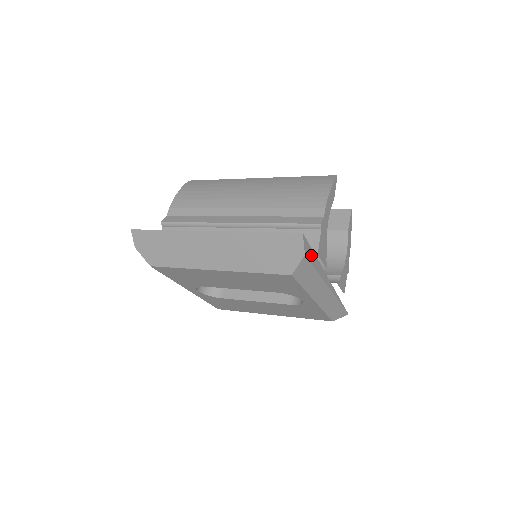
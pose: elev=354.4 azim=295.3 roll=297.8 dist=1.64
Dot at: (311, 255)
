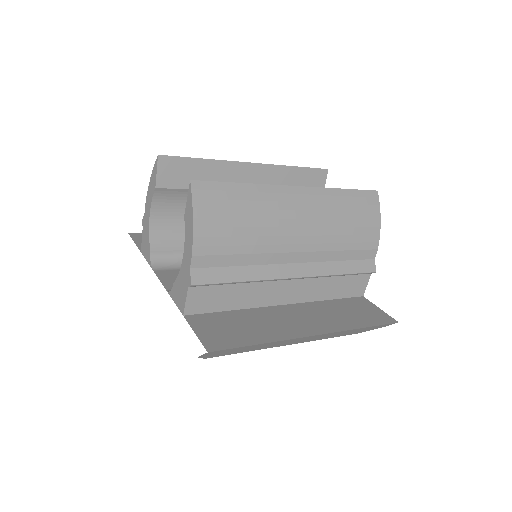
Dot at: occluded
